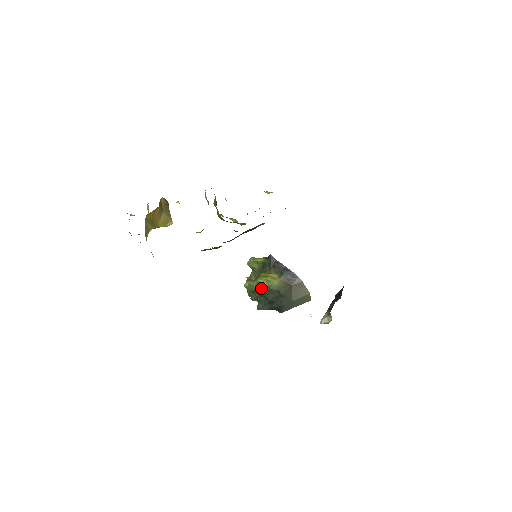
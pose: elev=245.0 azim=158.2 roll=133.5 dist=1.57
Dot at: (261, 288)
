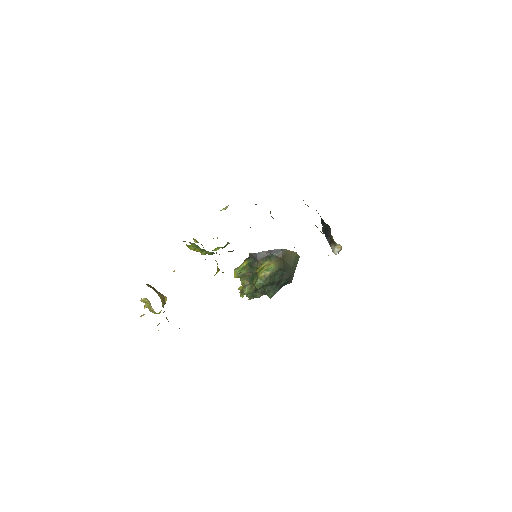
Dot at: (267, 279)
